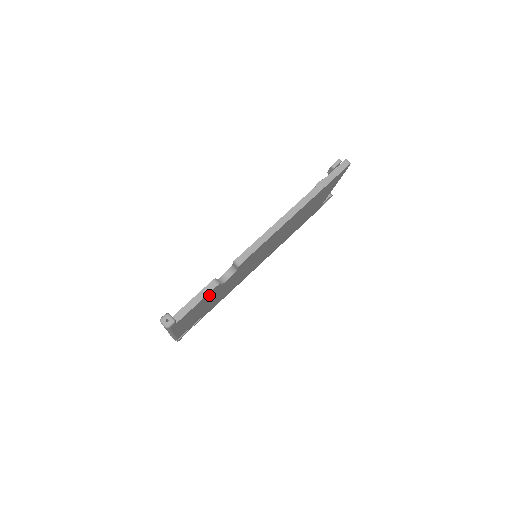
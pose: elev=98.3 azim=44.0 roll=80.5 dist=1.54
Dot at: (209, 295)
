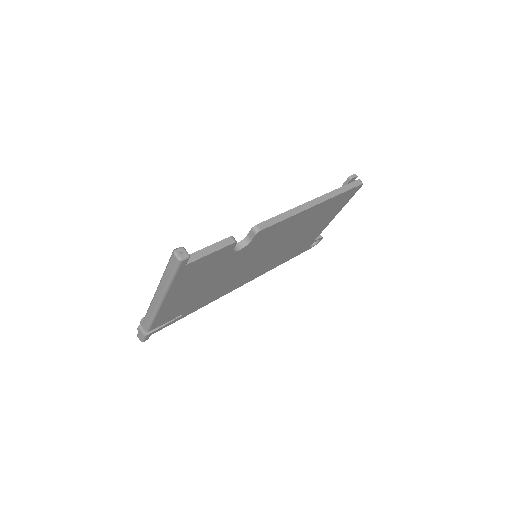
Dot at: (220, 255)
